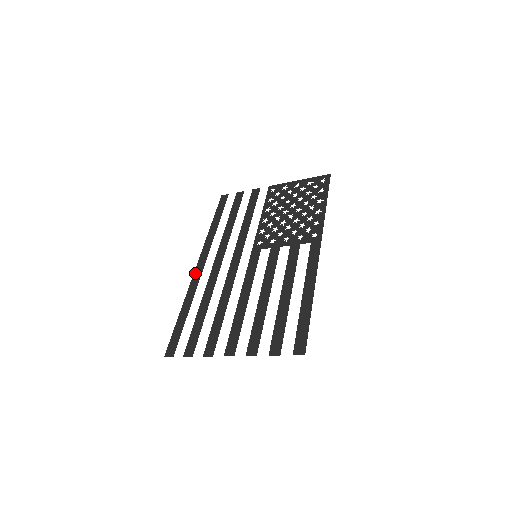
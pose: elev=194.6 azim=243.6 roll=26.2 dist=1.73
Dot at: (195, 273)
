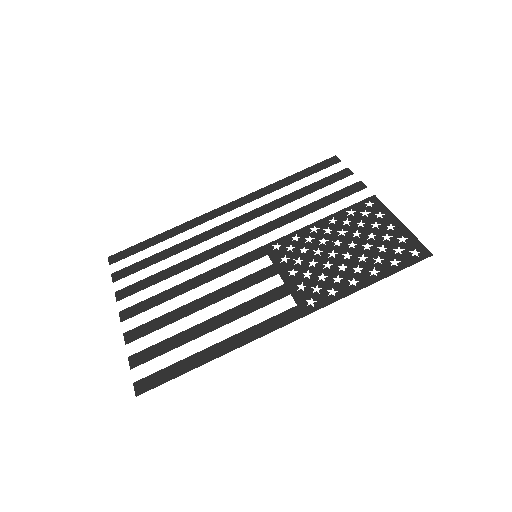
Dot at: (213, 211)
